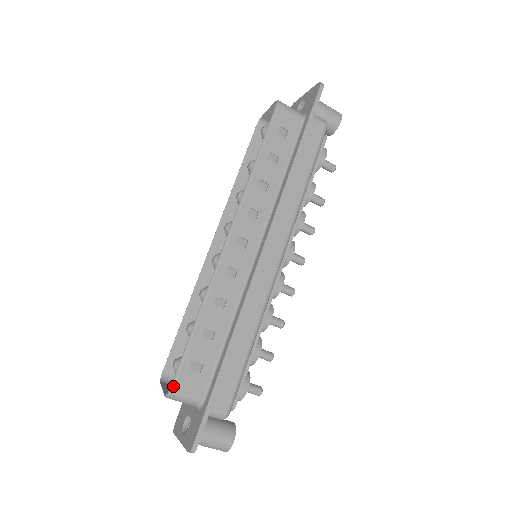
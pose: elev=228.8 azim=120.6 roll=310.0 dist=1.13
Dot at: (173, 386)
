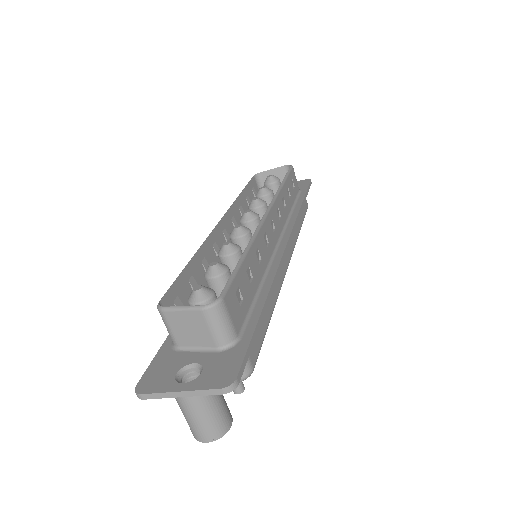
Dot at: (224, 296)
